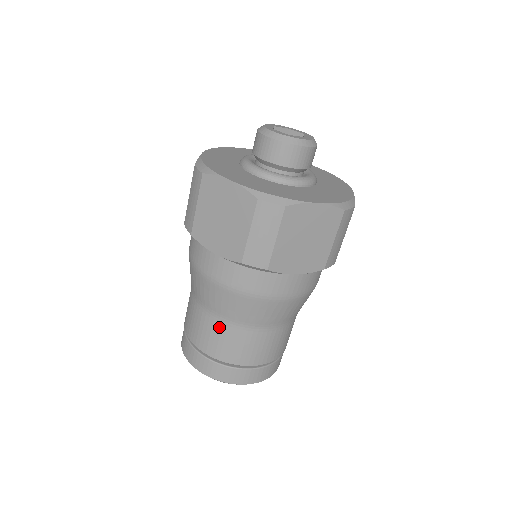
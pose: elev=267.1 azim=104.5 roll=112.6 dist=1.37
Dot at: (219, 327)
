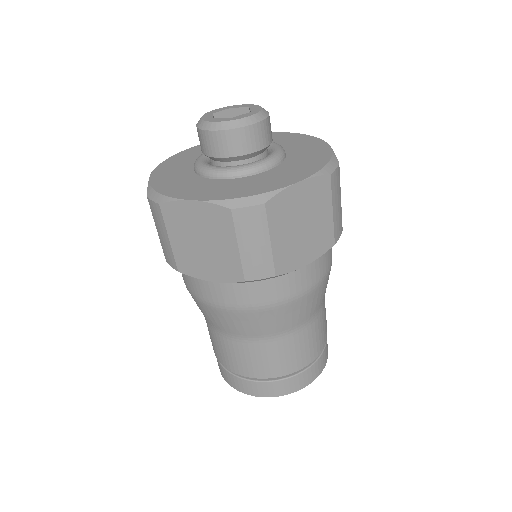
Dot at: (251, 348)
